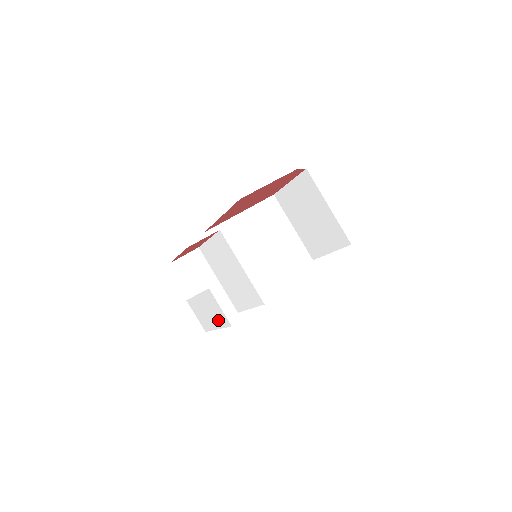
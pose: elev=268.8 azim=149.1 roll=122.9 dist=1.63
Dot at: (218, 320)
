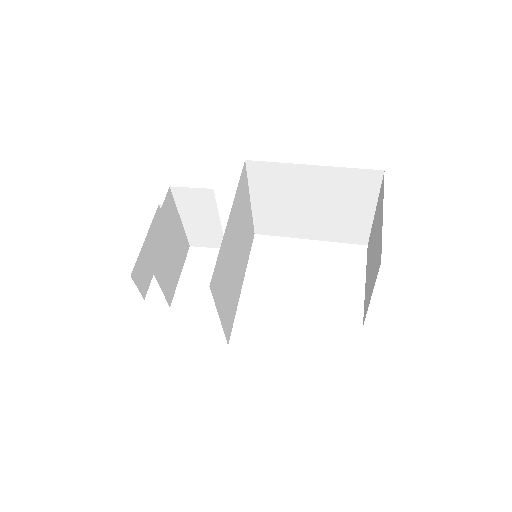
Dot at: (176, 274)
